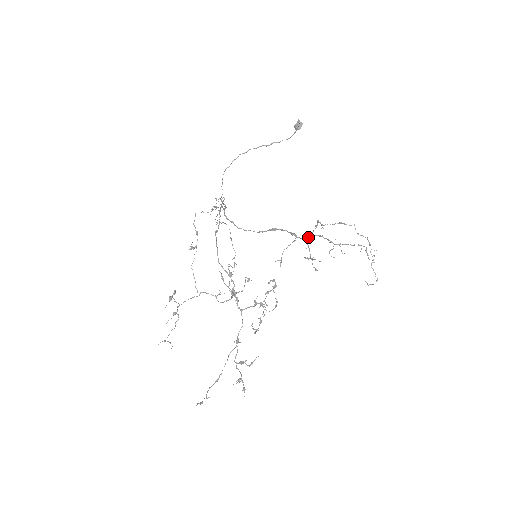
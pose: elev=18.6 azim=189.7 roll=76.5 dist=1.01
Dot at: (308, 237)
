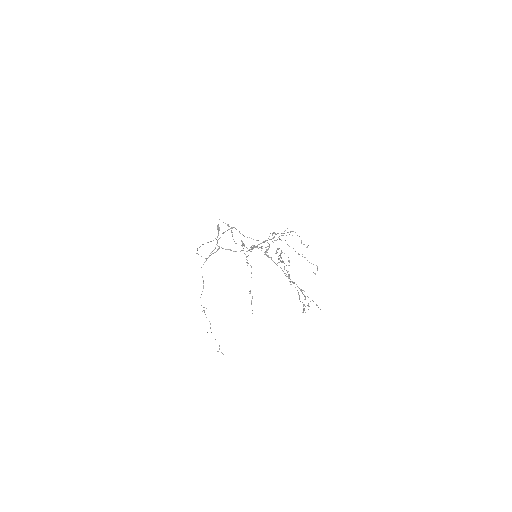
Dot at: (274, 233)
